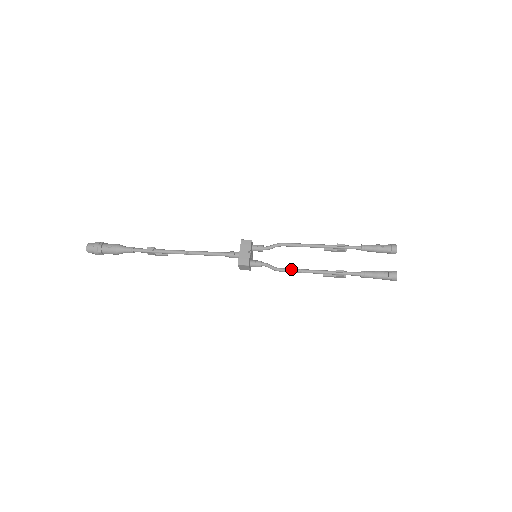
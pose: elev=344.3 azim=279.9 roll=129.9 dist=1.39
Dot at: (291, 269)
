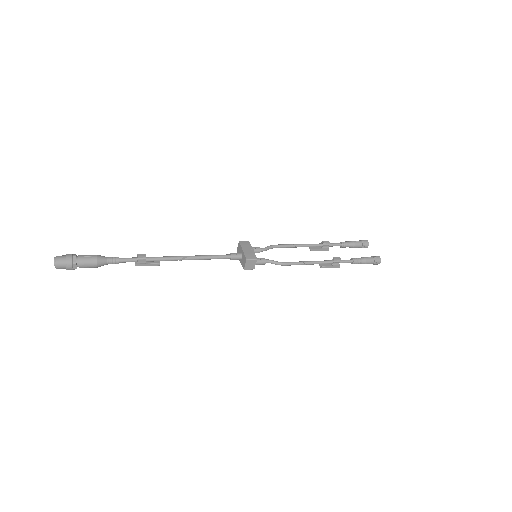
Dot at: (295, 262)
